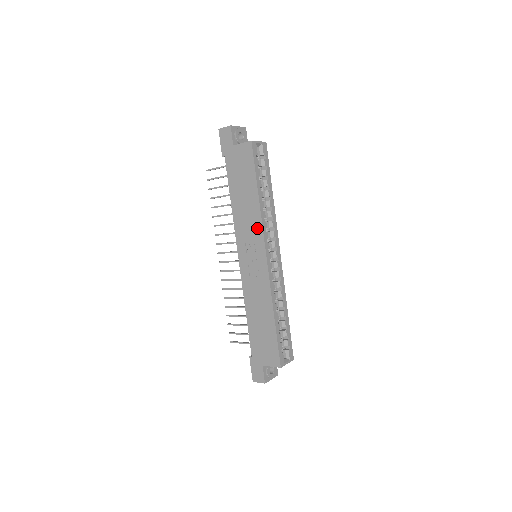
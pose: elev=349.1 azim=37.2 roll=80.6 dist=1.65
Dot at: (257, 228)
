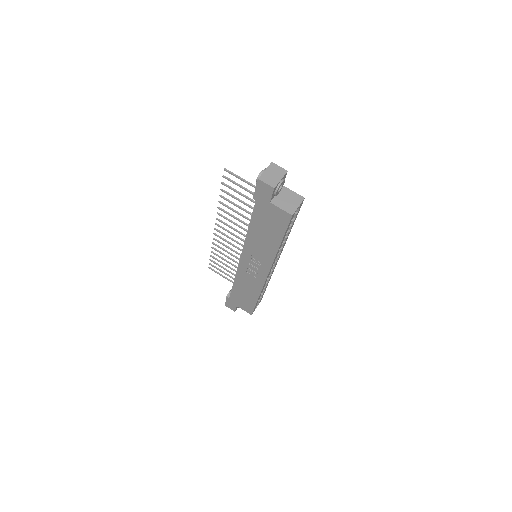
Dot at: (268, 259)
